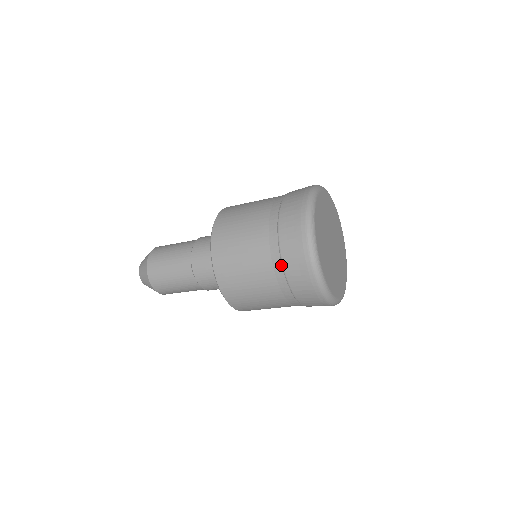
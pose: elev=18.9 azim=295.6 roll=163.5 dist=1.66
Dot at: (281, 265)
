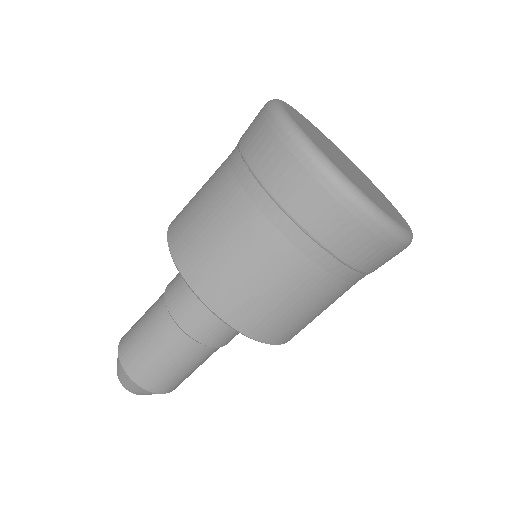
Dot at: (293, 224)
